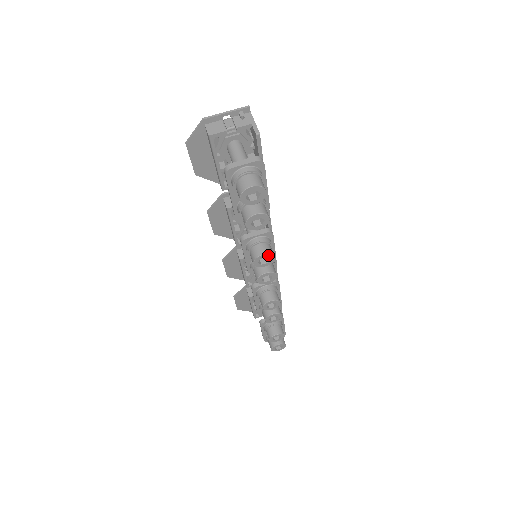
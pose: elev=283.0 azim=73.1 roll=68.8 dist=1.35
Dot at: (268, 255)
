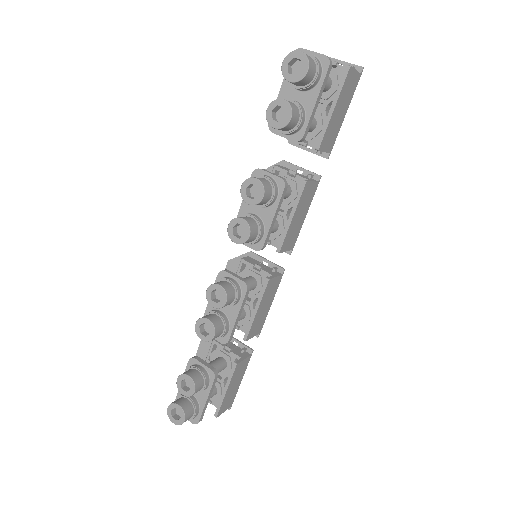
Dot at: (260, 185)
